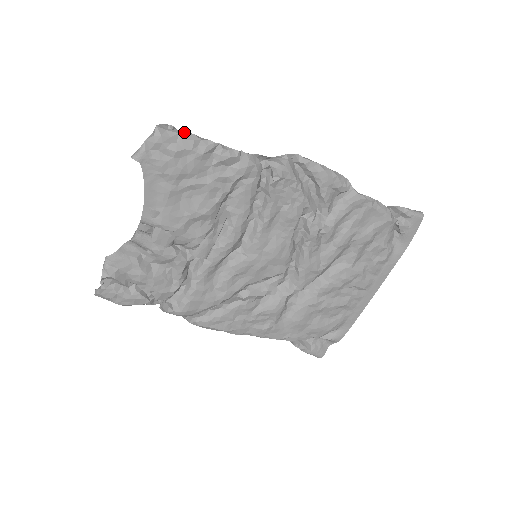
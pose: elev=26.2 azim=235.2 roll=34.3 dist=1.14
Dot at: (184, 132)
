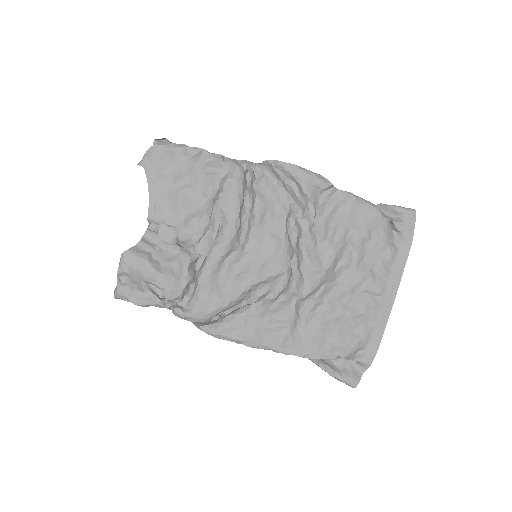
Dot at: (176, 144)
